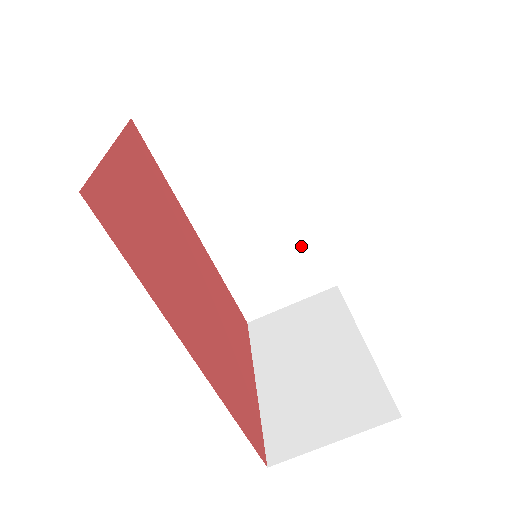
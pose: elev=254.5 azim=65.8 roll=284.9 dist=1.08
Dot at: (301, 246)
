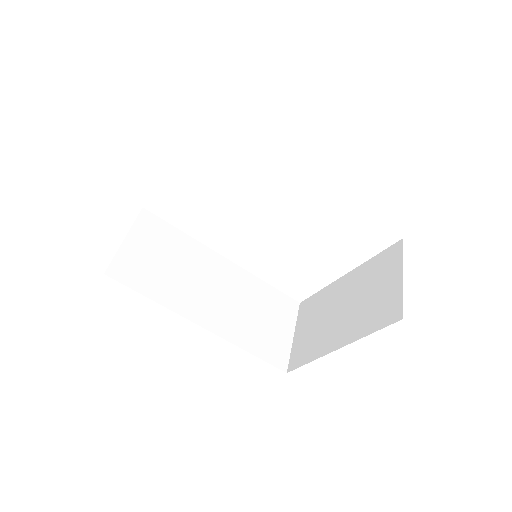
Dot at: (260, 292)
